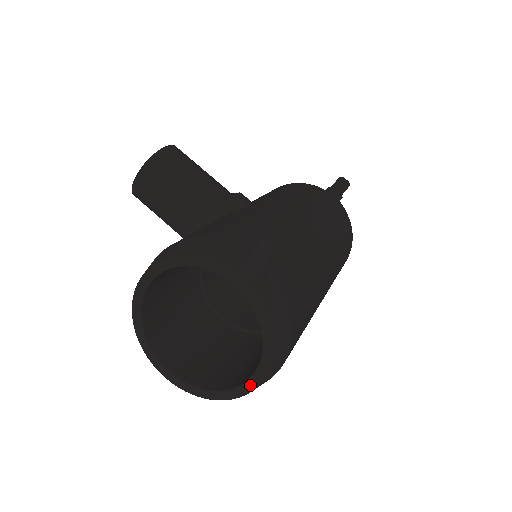
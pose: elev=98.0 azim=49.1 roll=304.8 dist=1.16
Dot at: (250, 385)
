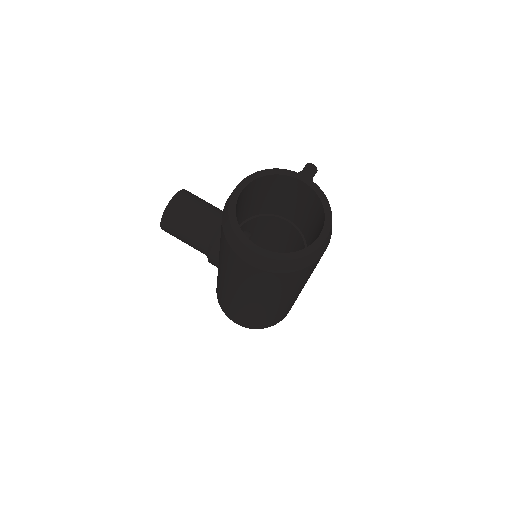
Dot at: (321, 239)
